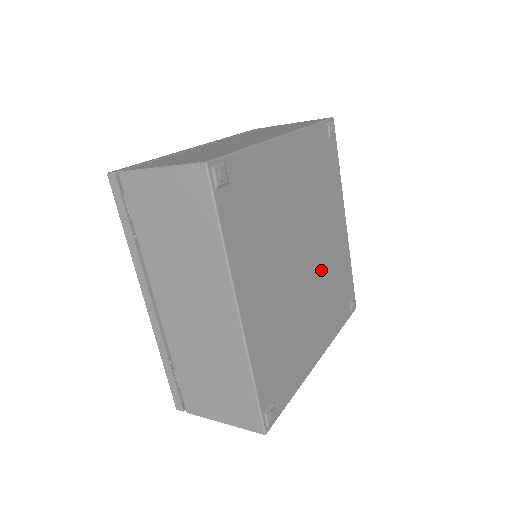
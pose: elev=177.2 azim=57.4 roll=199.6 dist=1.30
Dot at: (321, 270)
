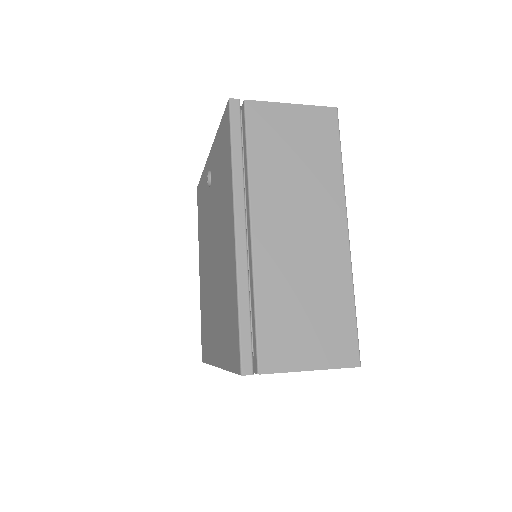
Dot at: occluded
